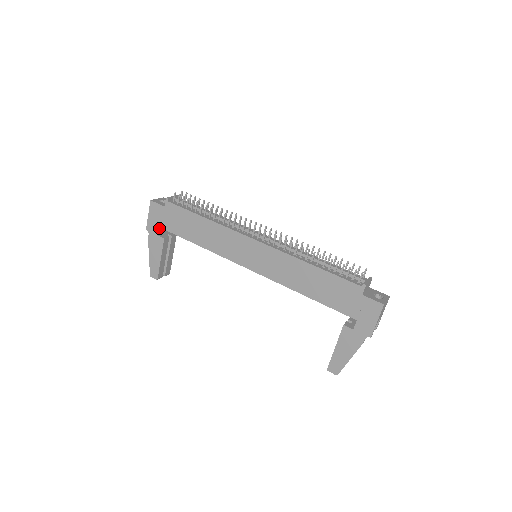
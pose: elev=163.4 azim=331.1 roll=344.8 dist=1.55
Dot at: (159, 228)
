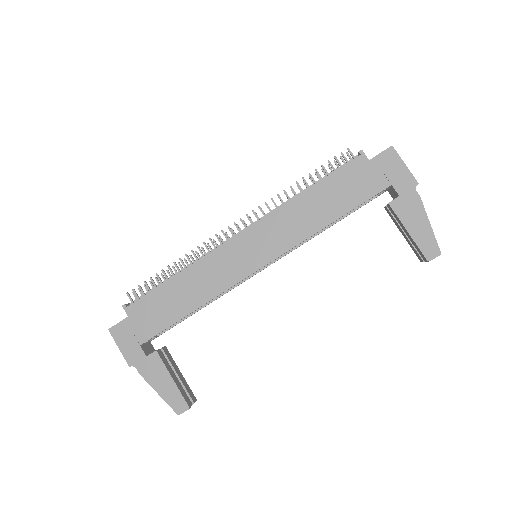
Dot at: (141, 348)
